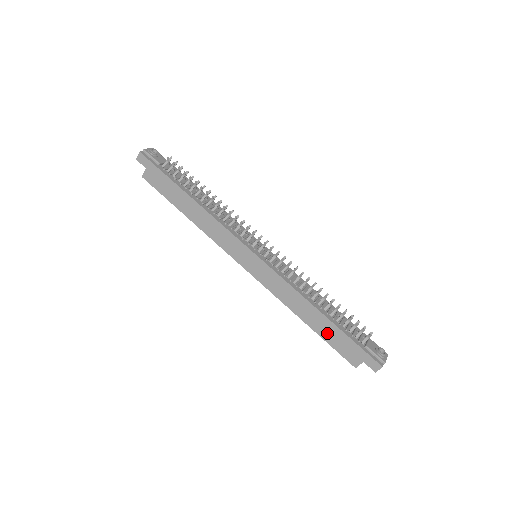
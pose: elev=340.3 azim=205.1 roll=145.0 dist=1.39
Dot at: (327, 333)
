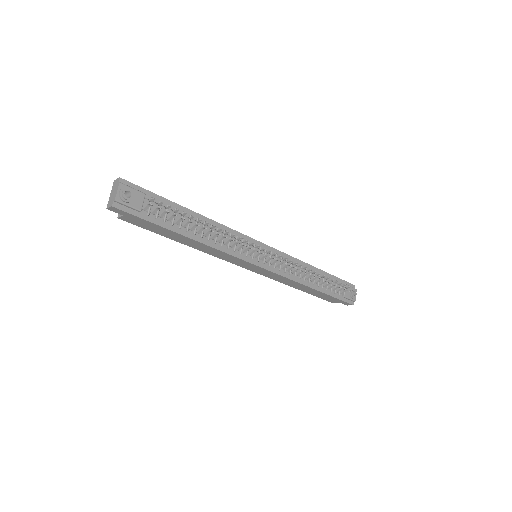
Dot at: (315, 294)
